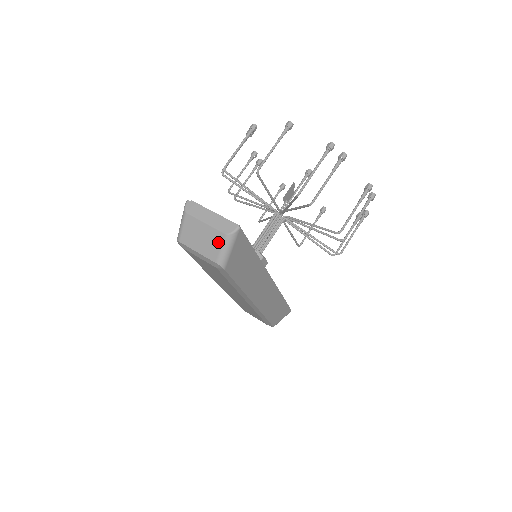
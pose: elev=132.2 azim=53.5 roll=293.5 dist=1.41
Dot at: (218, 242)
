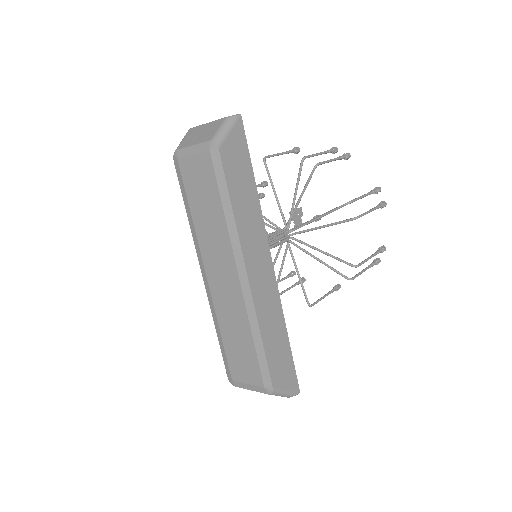
Dot at: (217, 126)
